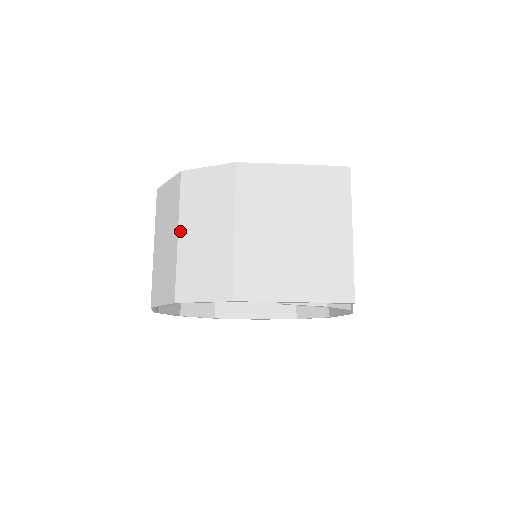
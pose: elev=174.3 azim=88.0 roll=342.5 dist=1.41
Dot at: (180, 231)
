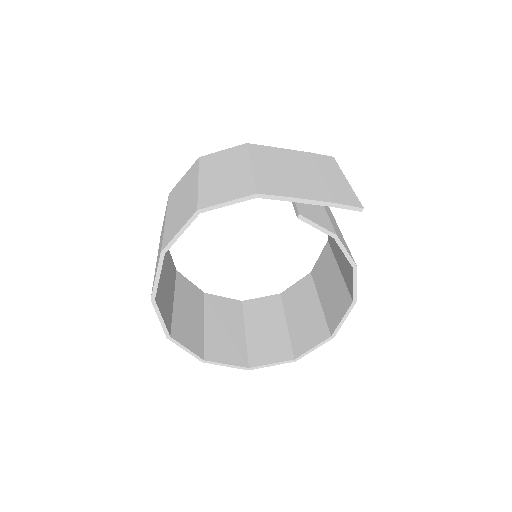
Dot at: (200, 178)
